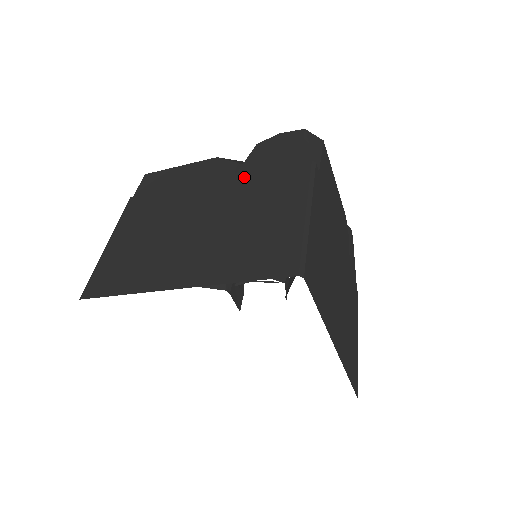
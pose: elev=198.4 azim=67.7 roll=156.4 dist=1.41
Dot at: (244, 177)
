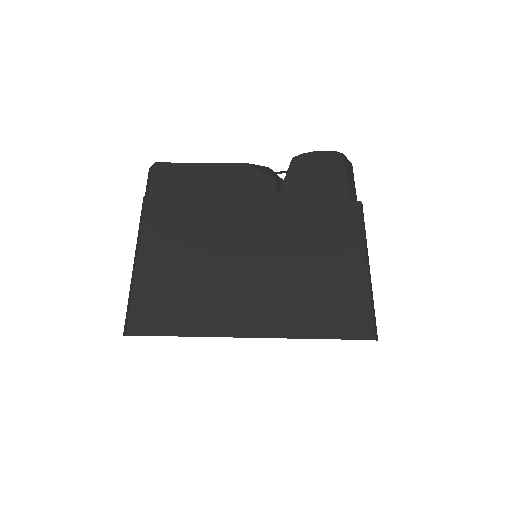
Dot at: (290, 203)
